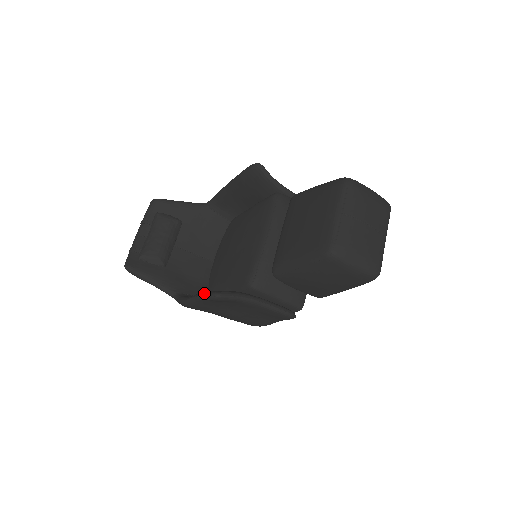
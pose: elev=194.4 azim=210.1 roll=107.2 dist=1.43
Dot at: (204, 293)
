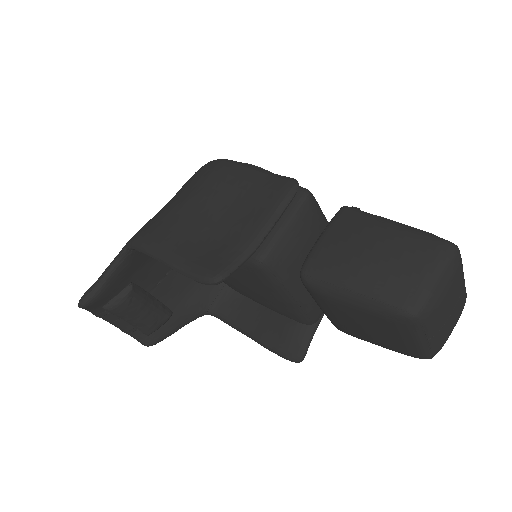
Dot at: occluded
